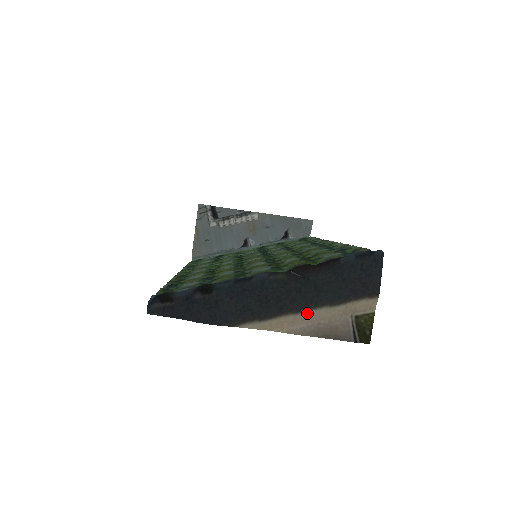
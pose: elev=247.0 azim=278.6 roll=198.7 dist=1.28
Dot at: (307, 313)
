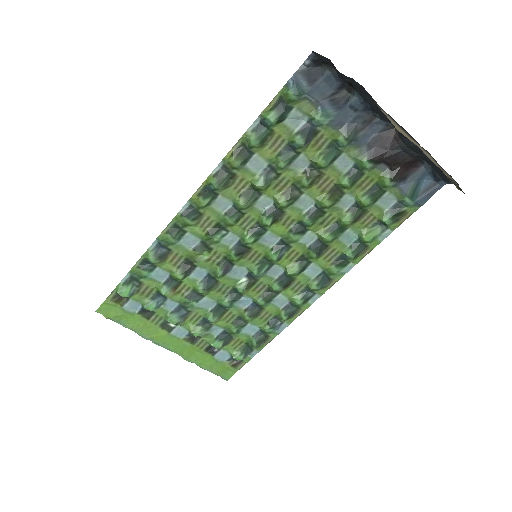
Dot at: (421, 147)
